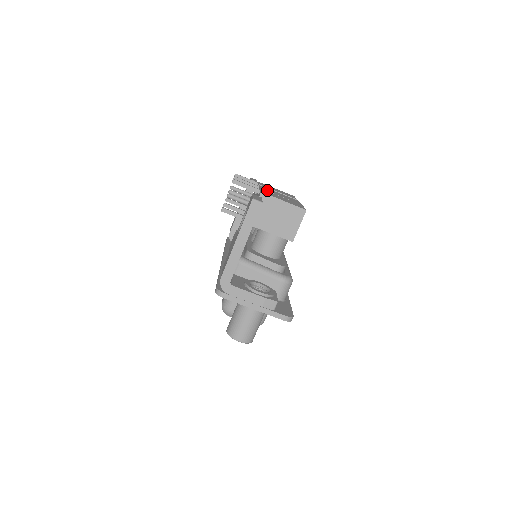
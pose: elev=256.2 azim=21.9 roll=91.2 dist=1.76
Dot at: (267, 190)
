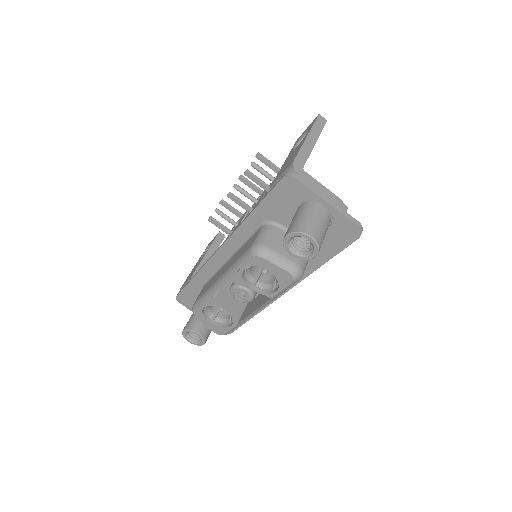
Dot at: occluded
